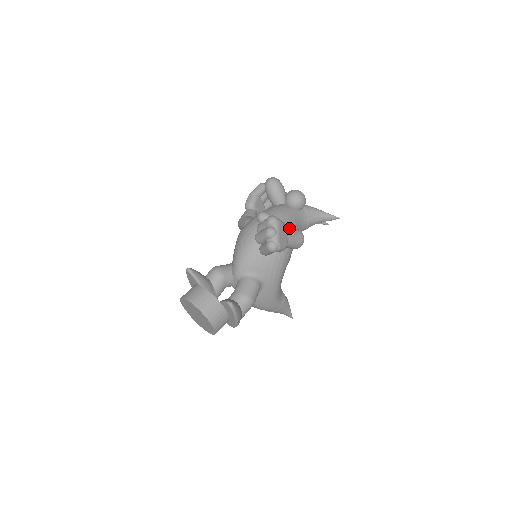
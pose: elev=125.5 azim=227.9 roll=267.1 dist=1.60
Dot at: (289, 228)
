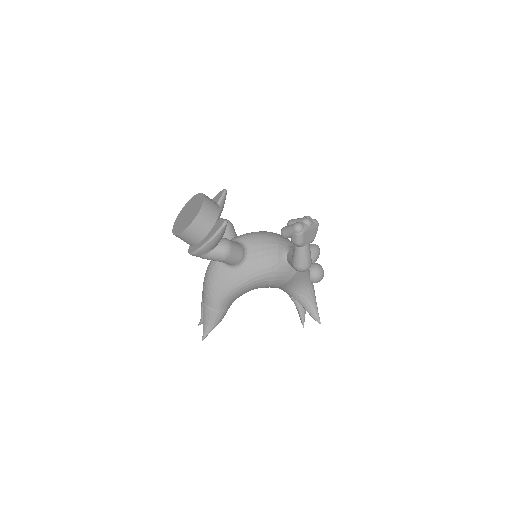
Dot at: occluded
